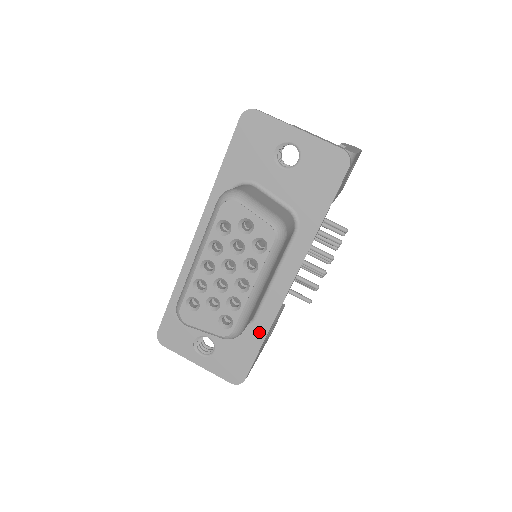
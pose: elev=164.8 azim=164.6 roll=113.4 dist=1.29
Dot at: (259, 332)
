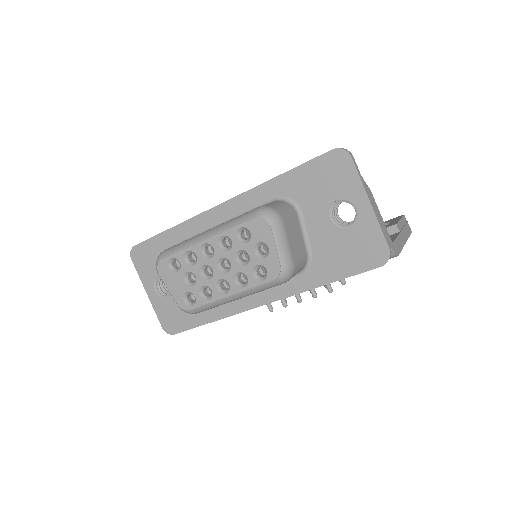
Dot at: (212, 314)
